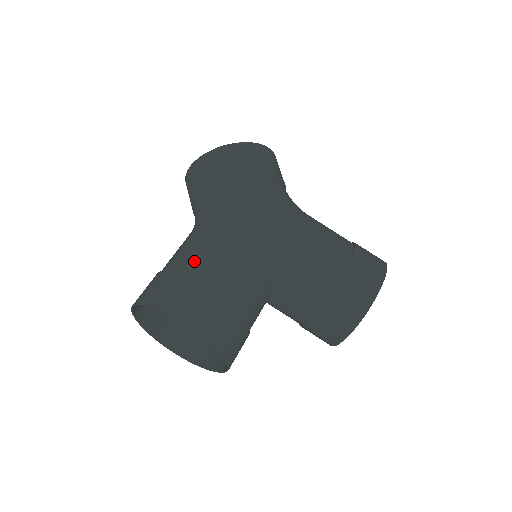
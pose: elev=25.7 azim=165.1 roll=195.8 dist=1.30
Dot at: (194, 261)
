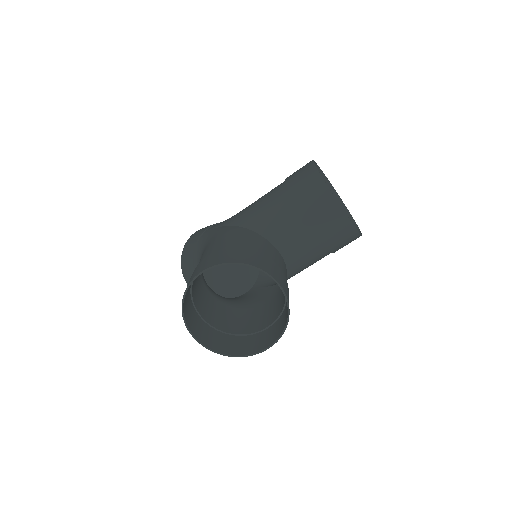
Dot at: occluded
